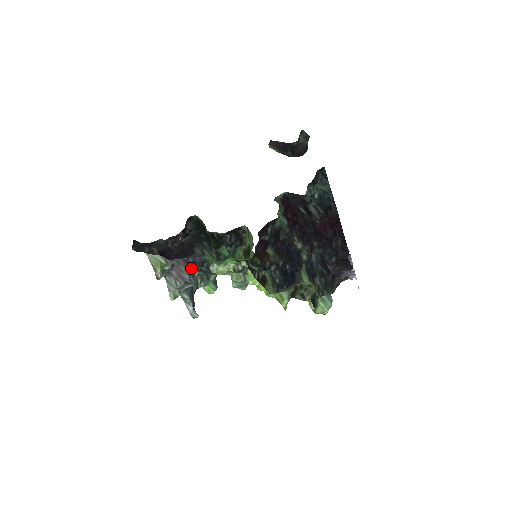
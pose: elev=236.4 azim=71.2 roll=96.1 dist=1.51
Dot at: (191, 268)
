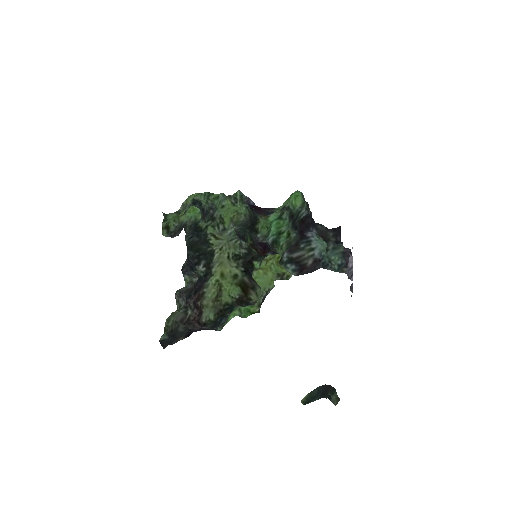
Dot at: (197, 282)
